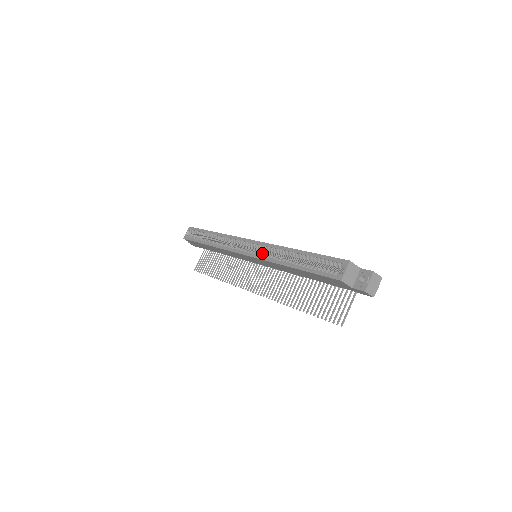
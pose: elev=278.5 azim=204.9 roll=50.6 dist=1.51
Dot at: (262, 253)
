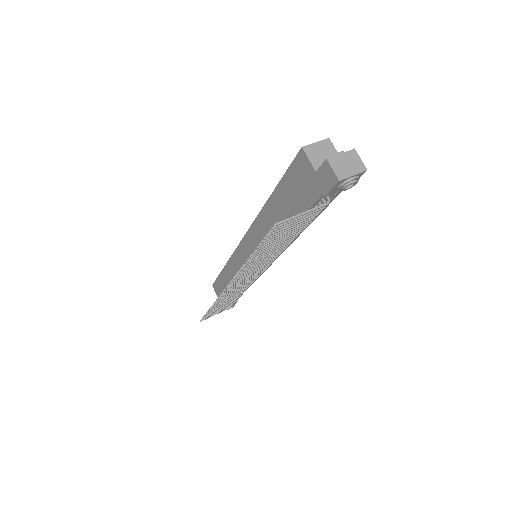
Dot at: occluded
